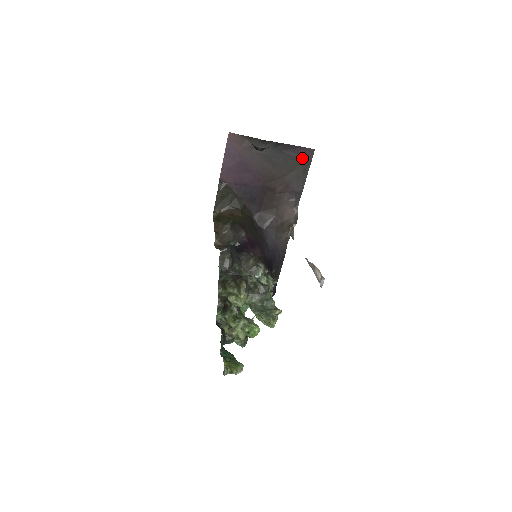
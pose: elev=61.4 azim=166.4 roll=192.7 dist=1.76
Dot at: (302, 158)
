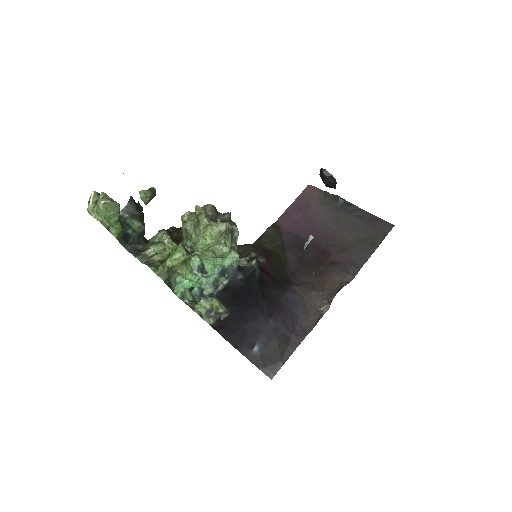
Dot at: (376, 230)
